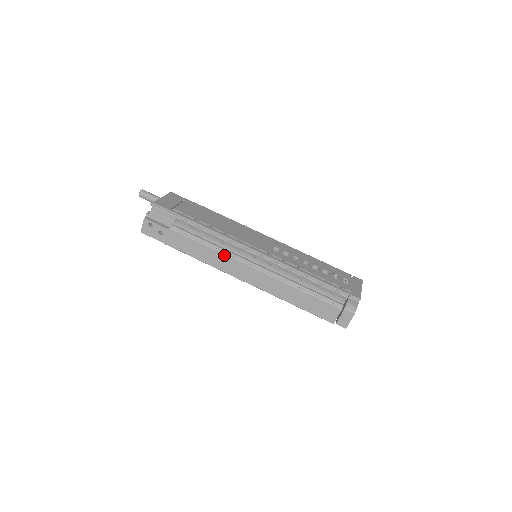
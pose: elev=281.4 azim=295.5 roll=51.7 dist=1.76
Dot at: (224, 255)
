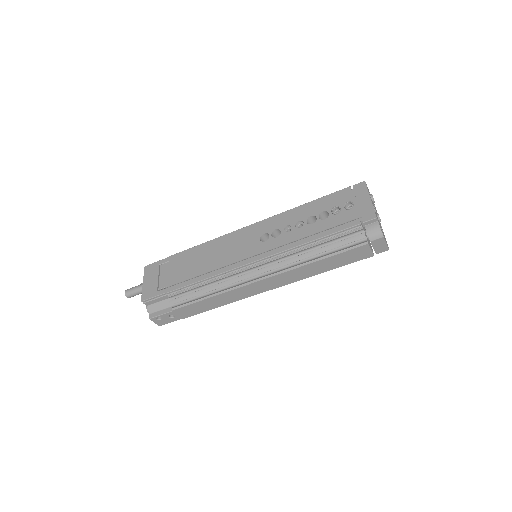
Dot at: (230, 291)
